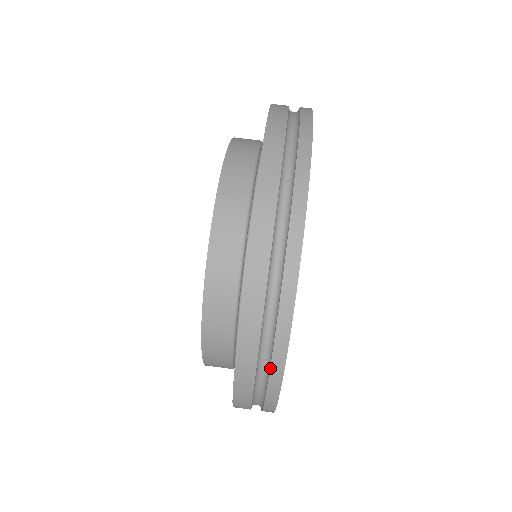
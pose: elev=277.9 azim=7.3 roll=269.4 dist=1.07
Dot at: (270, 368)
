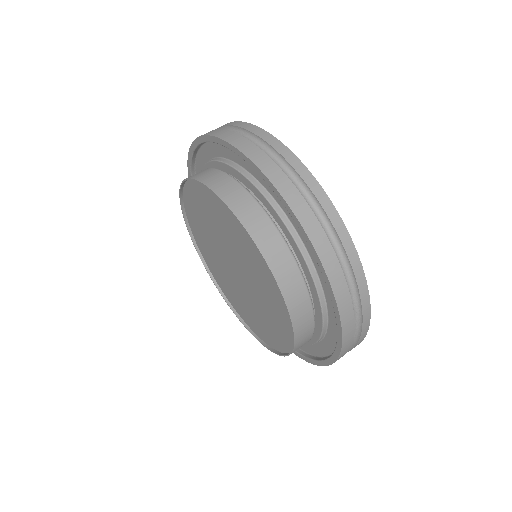
Dot at: occluded
